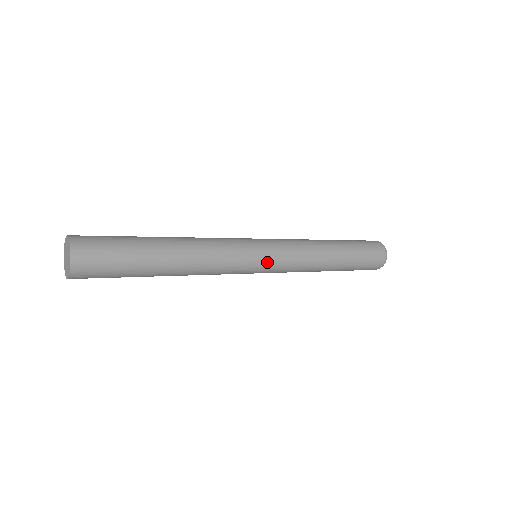
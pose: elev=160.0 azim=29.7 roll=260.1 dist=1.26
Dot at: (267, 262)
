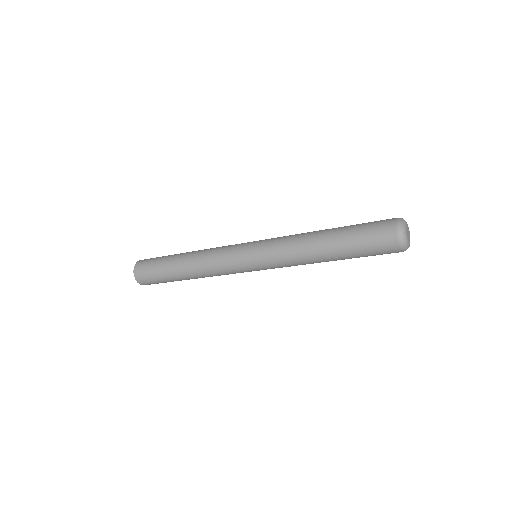
Dot at: (256, 268)
